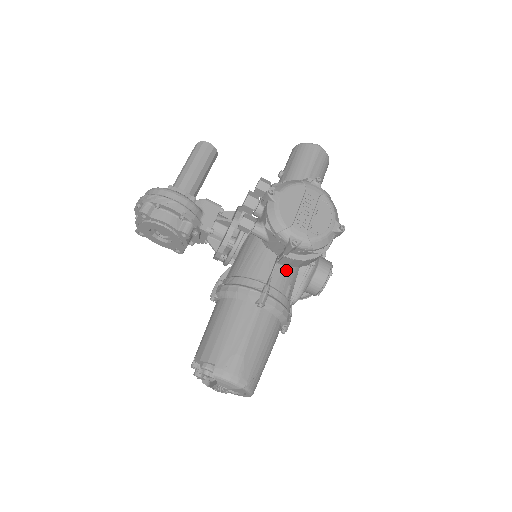
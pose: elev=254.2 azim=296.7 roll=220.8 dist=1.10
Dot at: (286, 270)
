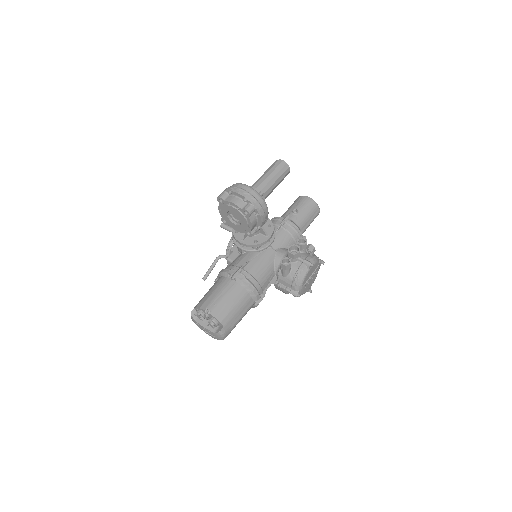
Dot at: occluded
